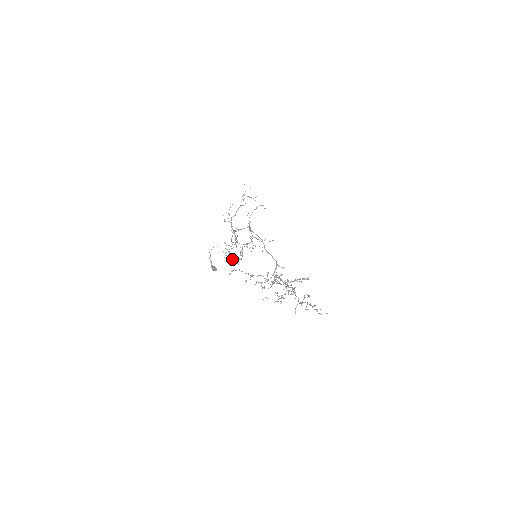
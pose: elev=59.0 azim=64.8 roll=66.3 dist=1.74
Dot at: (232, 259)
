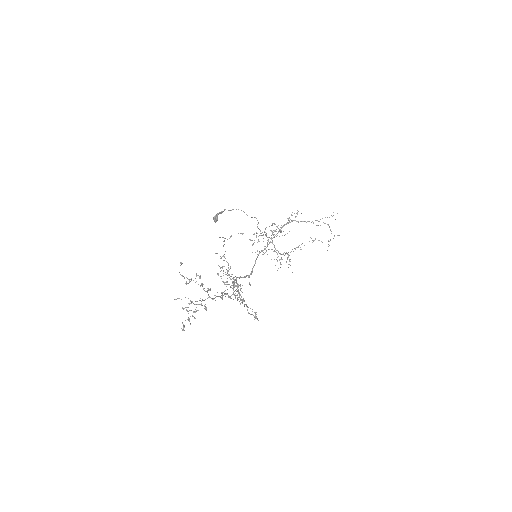
Dot at: (253, 244)
